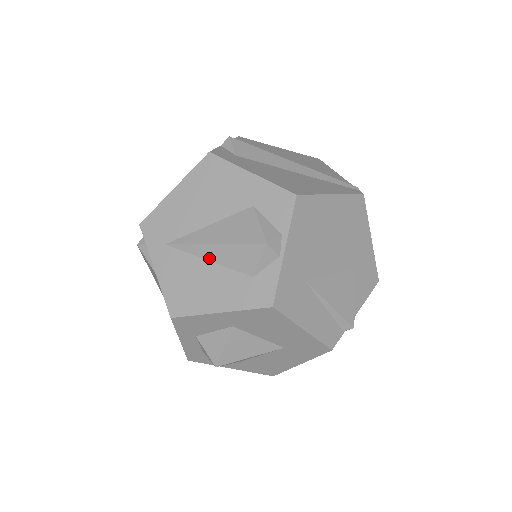
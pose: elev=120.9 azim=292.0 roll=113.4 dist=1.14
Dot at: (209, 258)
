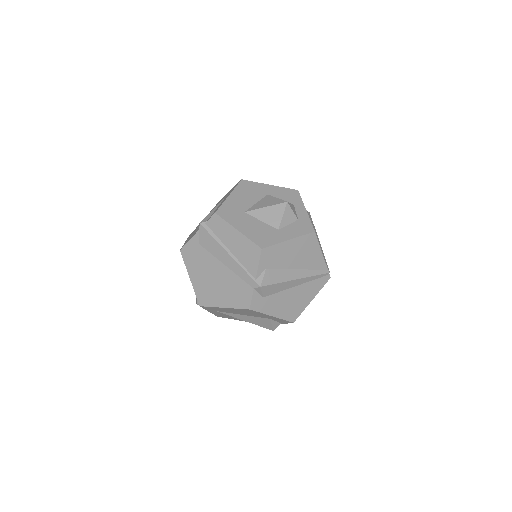
Dot at: occluded
